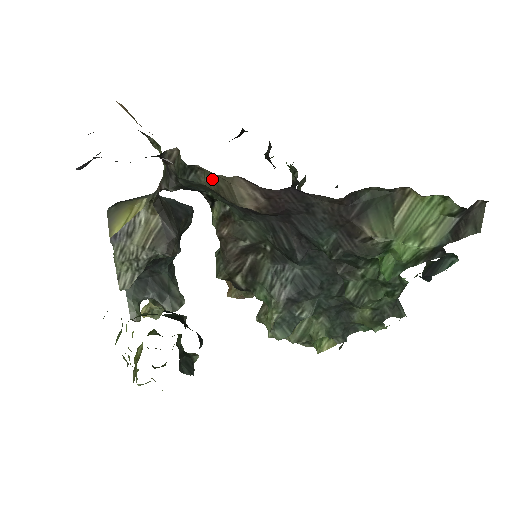
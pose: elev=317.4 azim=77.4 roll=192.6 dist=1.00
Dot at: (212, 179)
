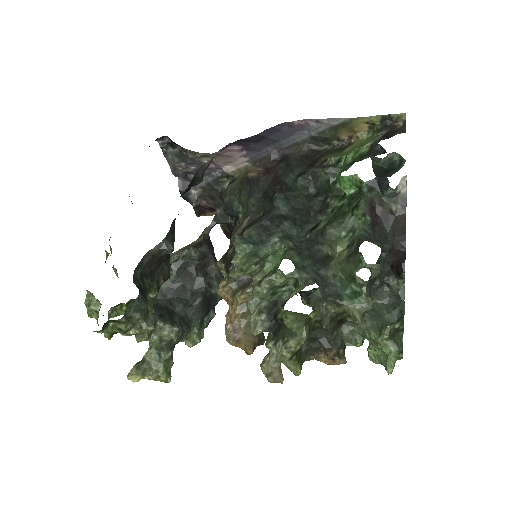
Dot at: (240, 178)
